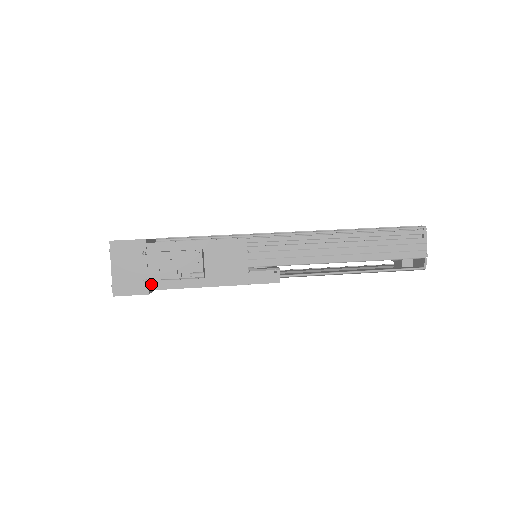
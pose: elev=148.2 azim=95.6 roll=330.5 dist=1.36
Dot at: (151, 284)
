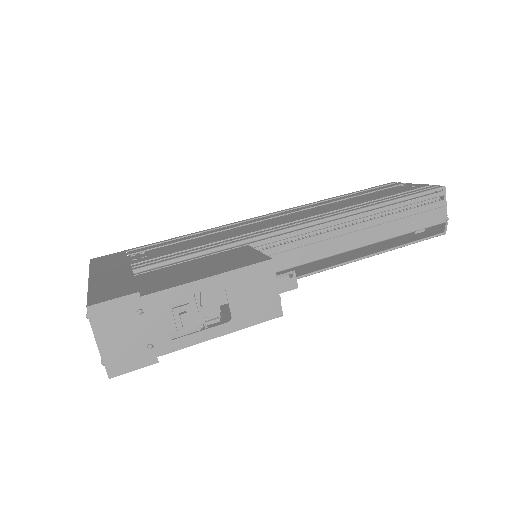
Dot at: (158, 348)
